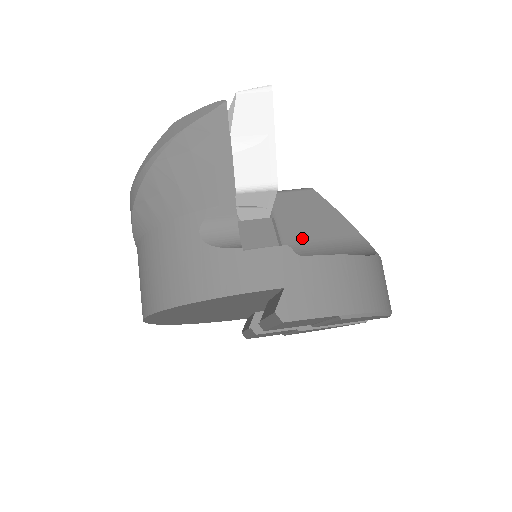
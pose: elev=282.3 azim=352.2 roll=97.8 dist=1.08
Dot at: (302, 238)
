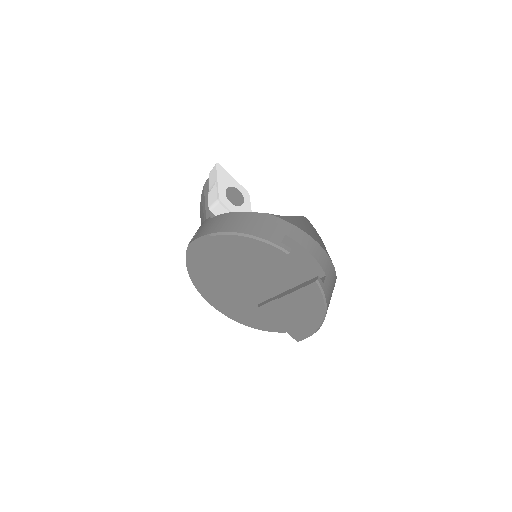
Dot at: occluded
